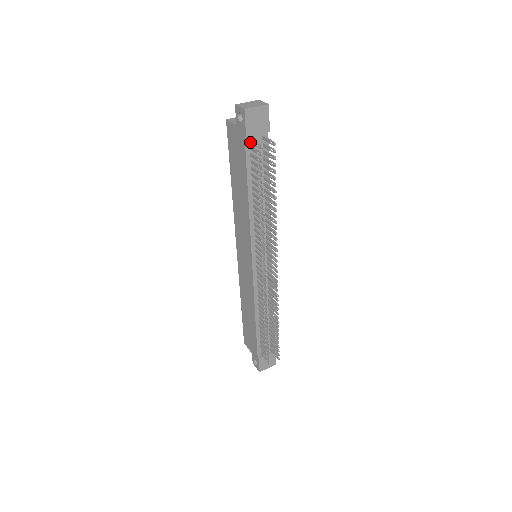
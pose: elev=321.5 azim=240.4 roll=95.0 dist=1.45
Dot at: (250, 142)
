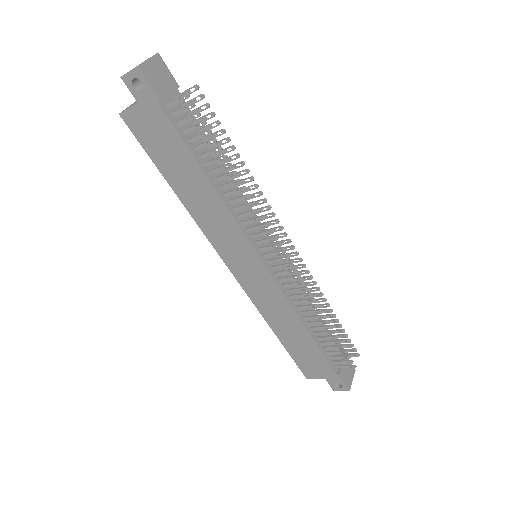
Dot at: (168, 107)
